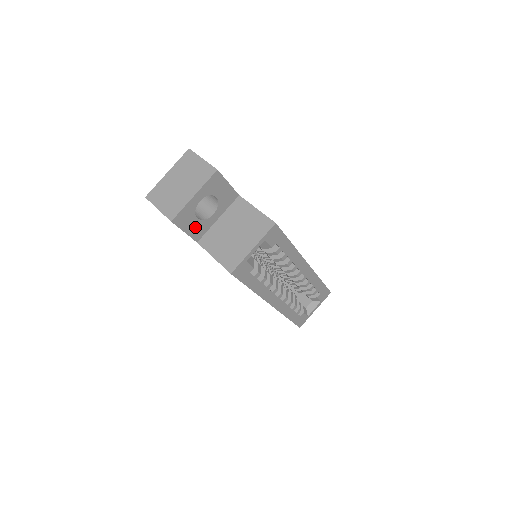
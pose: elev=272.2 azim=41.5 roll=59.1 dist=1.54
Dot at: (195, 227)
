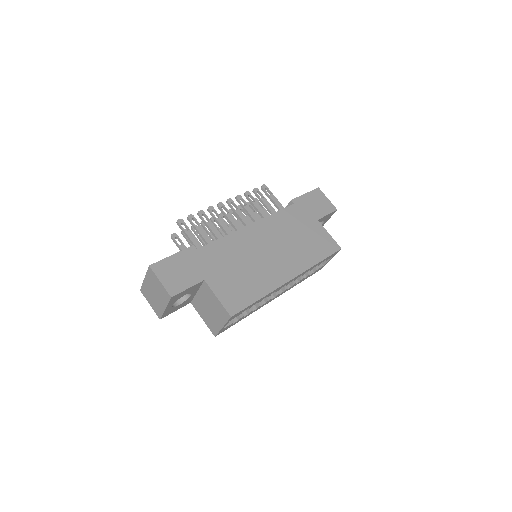
Dot at: (182, 305)
